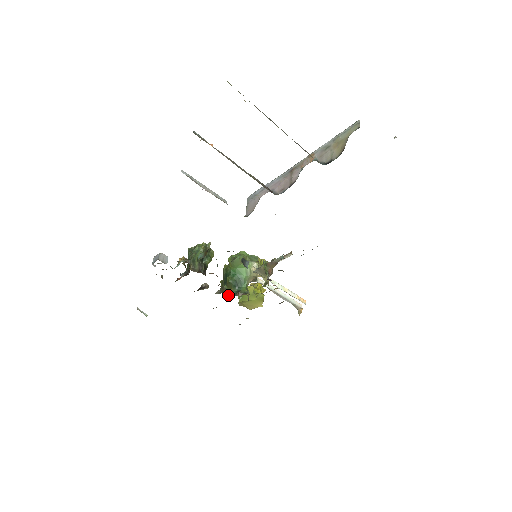
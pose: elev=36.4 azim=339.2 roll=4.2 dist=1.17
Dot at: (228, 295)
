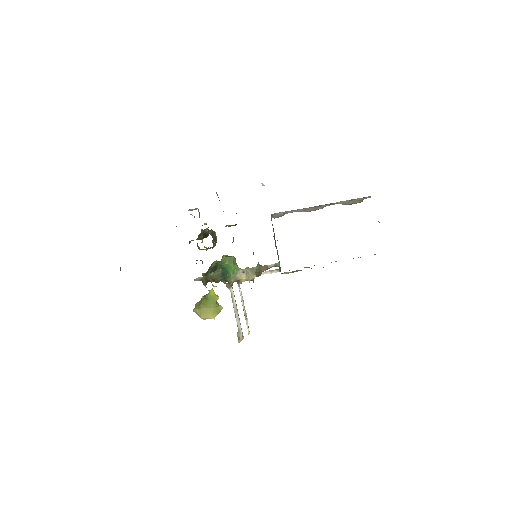
Dot at: (212, 280)
